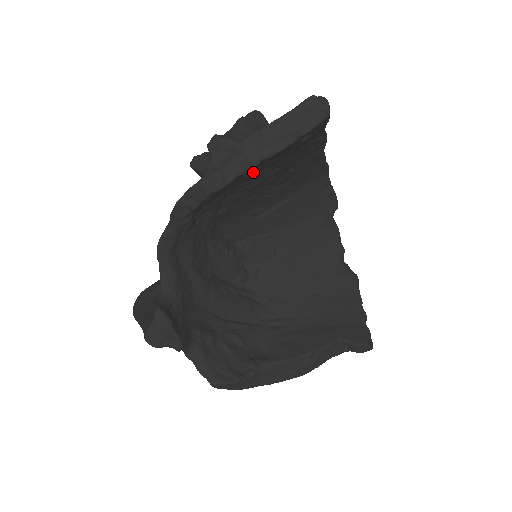
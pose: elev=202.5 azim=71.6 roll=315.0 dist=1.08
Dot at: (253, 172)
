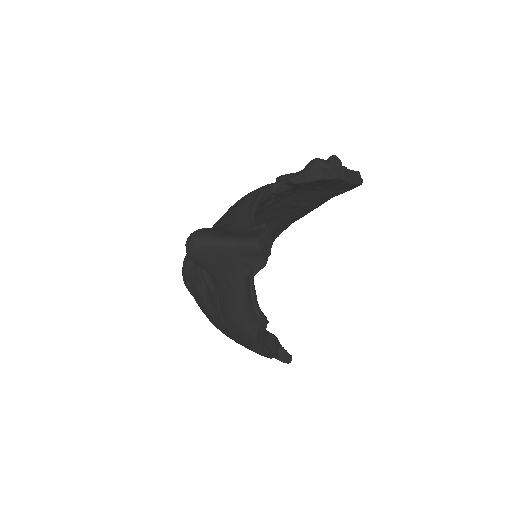
Dot at: (314, 191)
